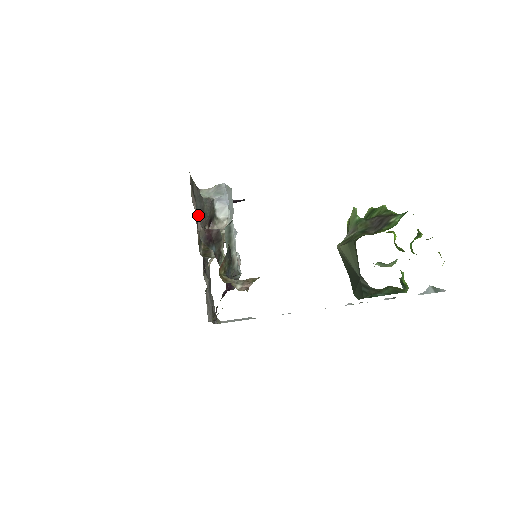
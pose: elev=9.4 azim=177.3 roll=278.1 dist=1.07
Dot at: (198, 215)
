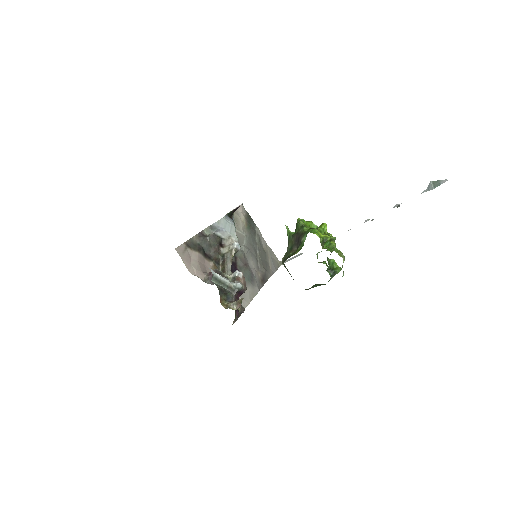
Dot at: (208, 251)
